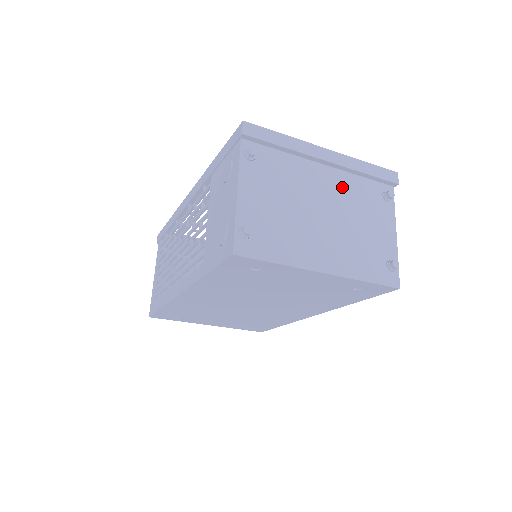
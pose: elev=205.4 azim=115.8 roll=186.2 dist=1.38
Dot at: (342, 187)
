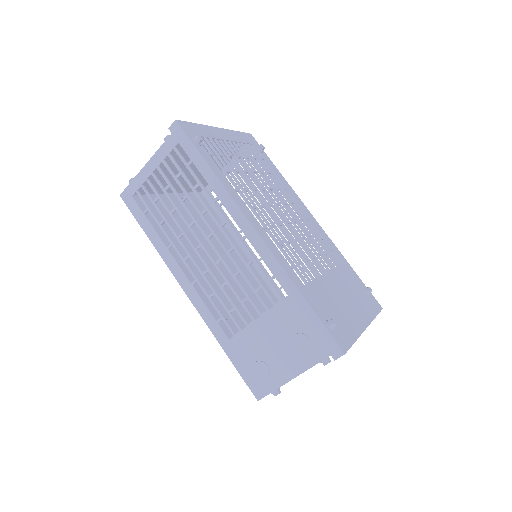
Dot at: occluded
